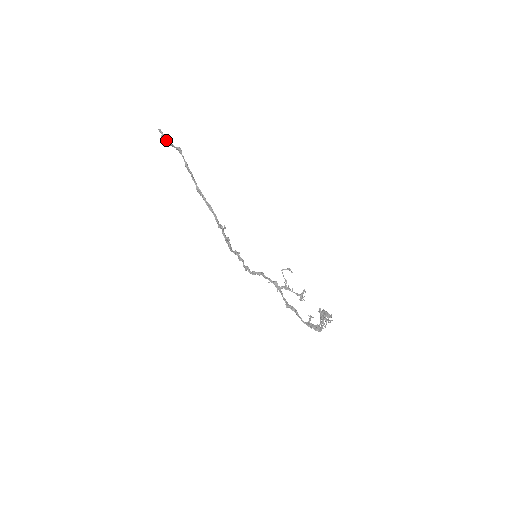
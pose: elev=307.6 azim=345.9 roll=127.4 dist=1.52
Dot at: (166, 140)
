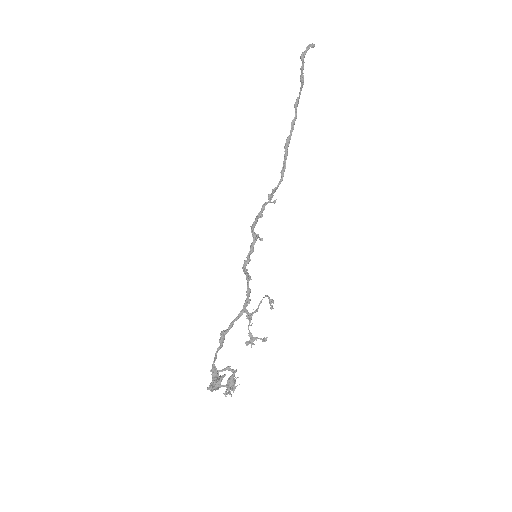
Dot at: (303, 61)
